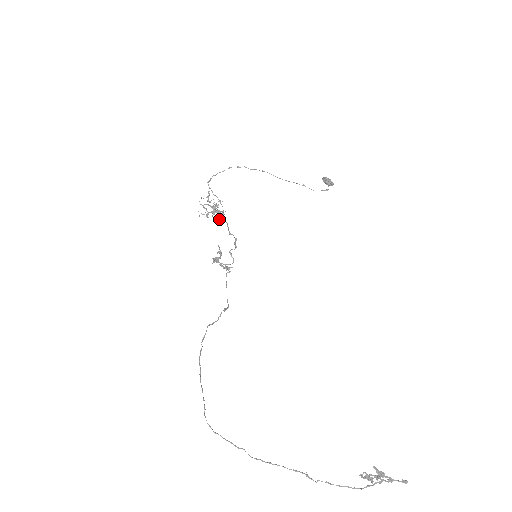
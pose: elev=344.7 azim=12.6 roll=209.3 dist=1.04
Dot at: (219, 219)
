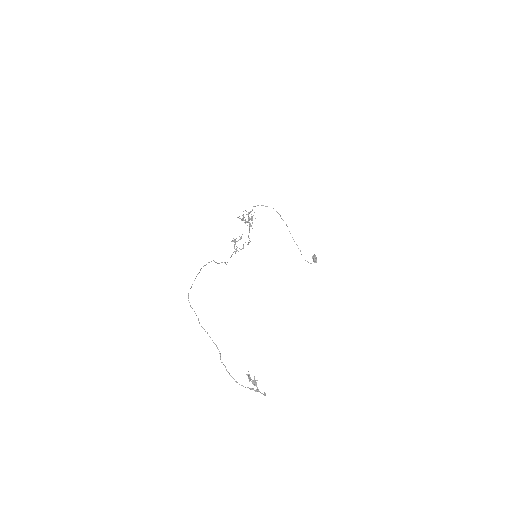
Dot at: occluded
